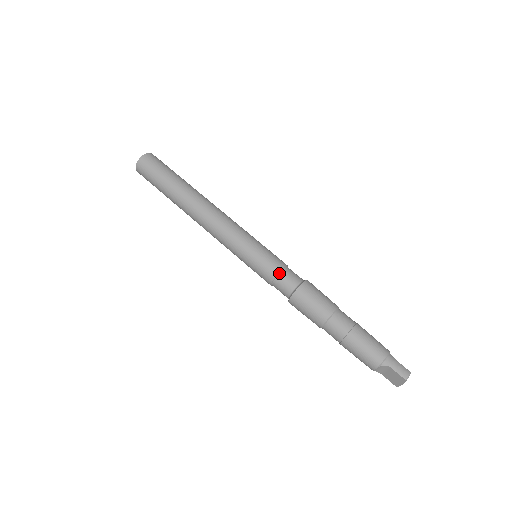
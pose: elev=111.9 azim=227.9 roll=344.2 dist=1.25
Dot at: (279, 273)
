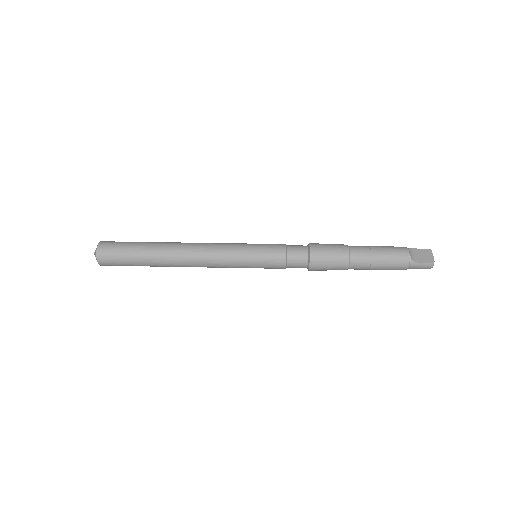
Dot at: occluded
